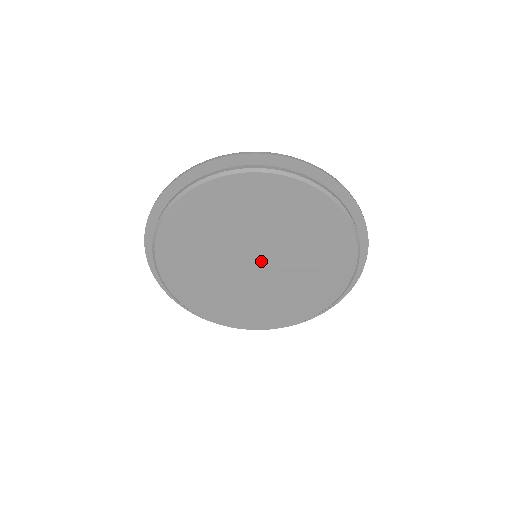
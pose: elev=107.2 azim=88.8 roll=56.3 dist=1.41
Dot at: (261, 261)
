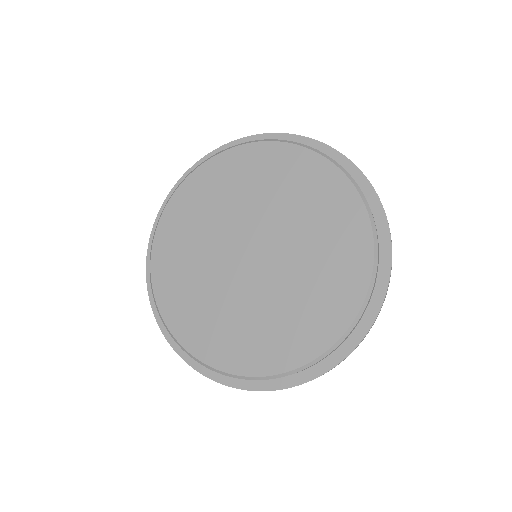
Dot at: (258, 255)
